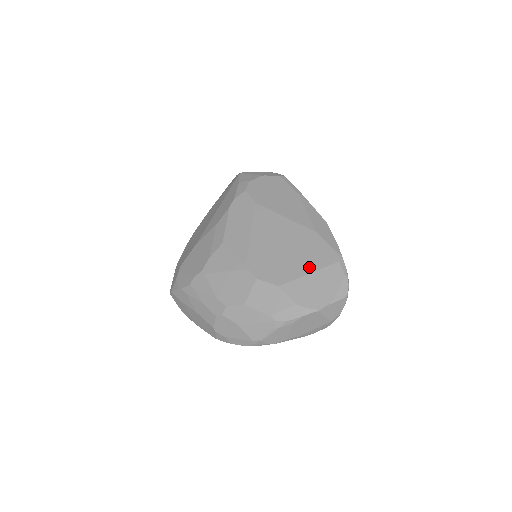
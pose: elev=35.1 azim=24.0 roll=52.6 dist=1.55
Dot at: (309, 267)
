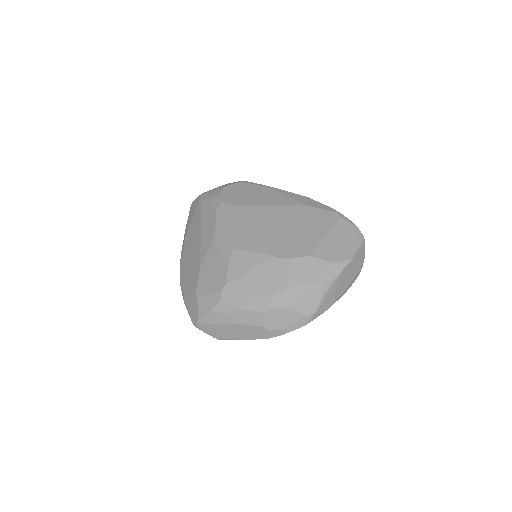
Dot at: (322, 231)
